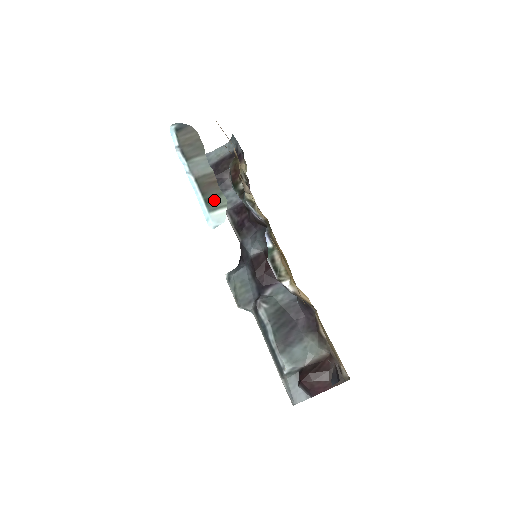
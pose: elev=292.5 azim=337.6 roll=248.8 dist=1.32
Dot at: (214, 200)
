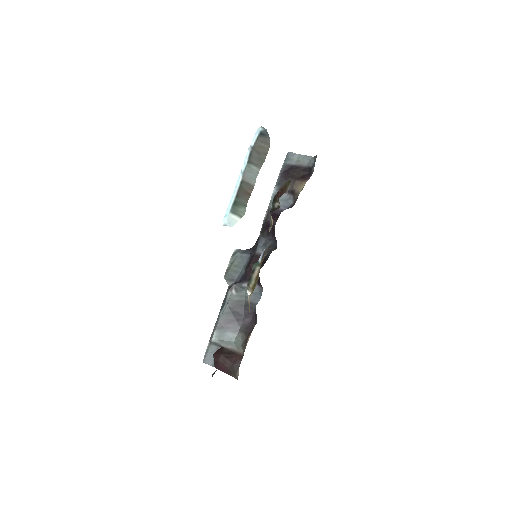
Dot at: (239, 206)
